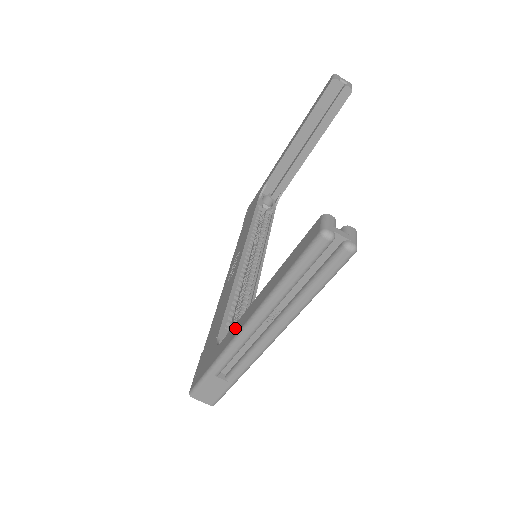
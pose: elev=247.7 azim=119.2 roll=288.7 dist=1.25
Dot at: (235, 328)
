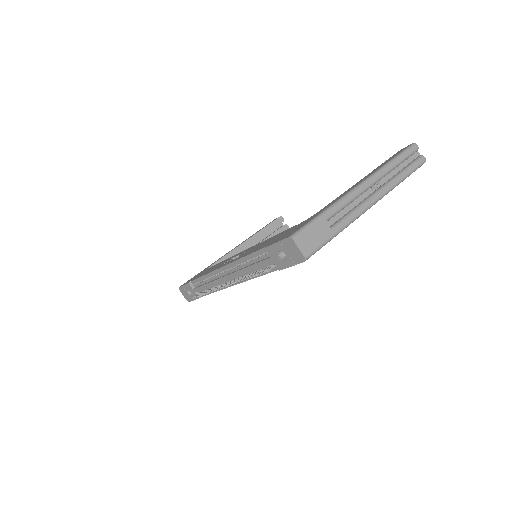
Dot at: (342, 194)
